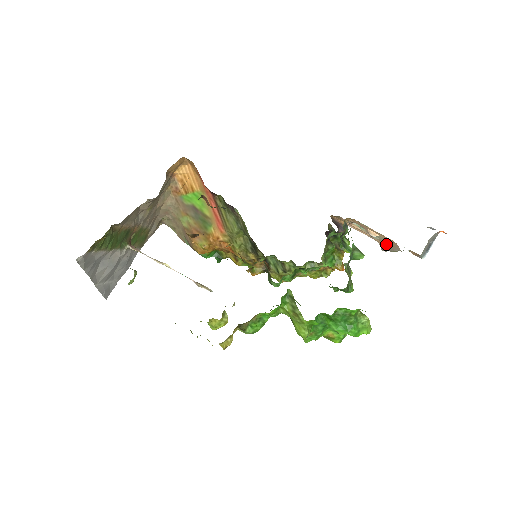
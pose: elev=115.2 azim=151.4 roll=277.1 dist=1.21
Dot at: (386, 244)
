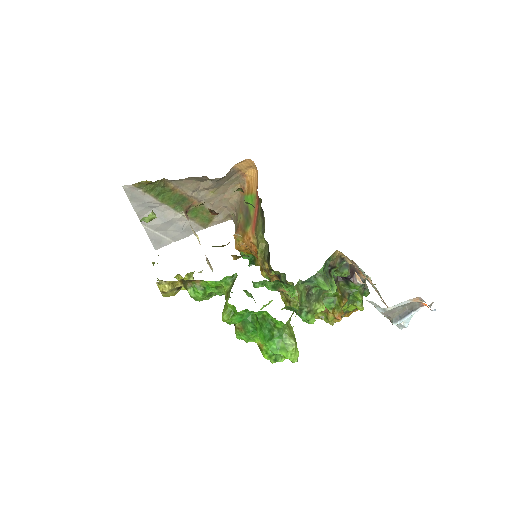
Dot at: occluded
